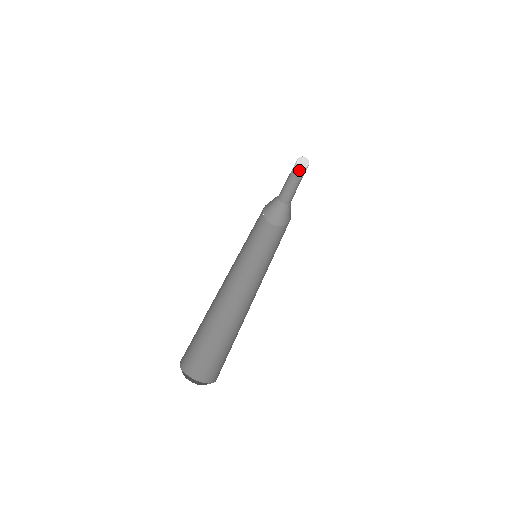
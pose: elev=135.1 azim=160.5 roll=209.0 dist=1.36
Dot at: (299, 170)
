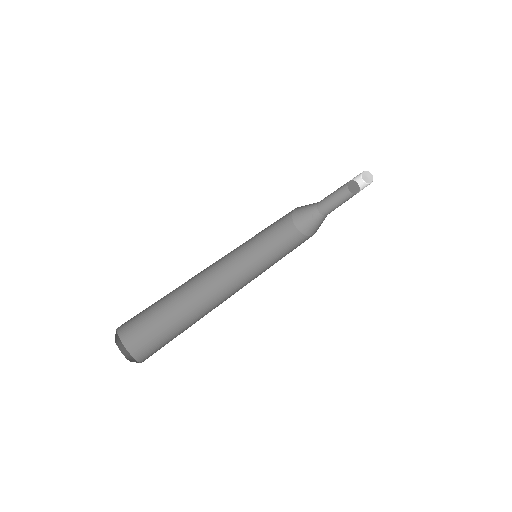
Dot at: (354, 183)
